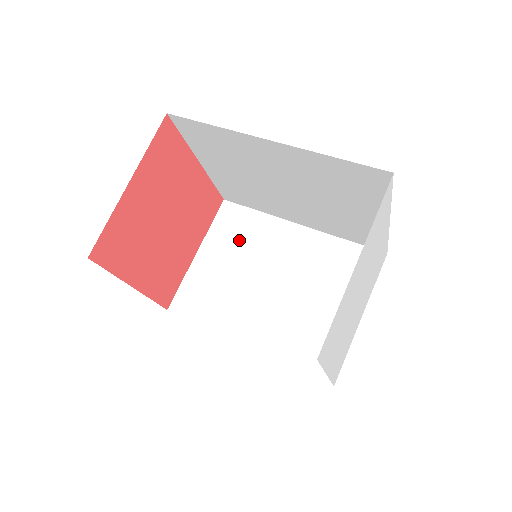
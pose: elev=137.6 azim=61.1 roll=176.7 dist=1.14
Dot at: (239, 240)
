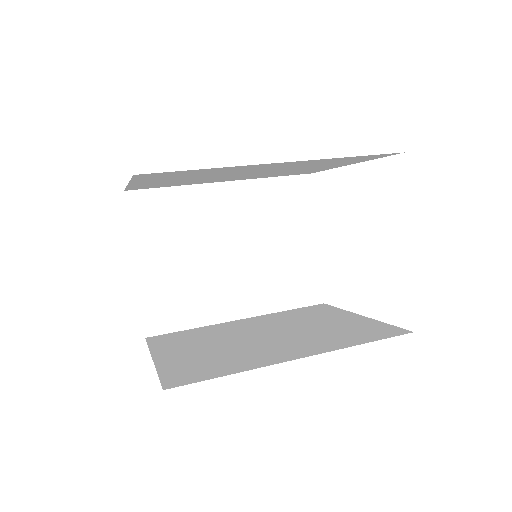
Dot at: (173, 228)
